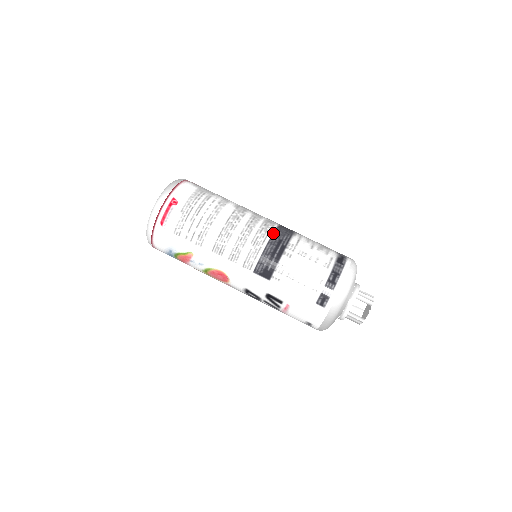
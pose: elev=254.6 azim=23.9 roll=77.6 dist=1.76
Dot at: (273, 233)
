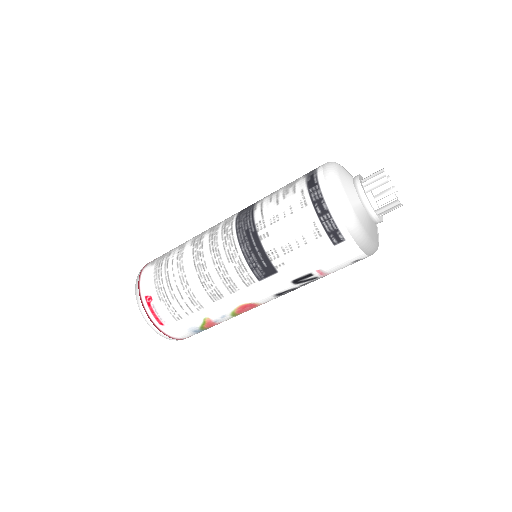
Dot at: (236, 232)
